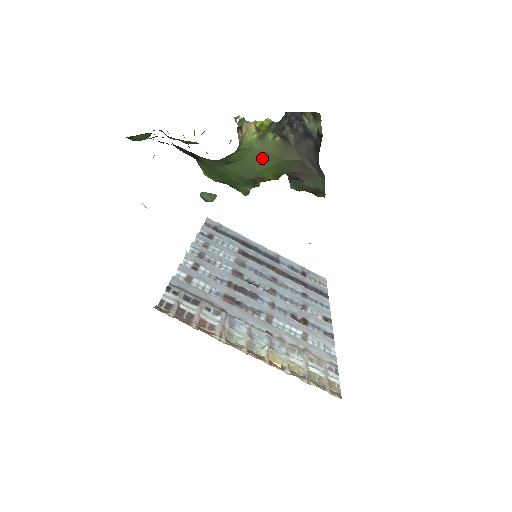
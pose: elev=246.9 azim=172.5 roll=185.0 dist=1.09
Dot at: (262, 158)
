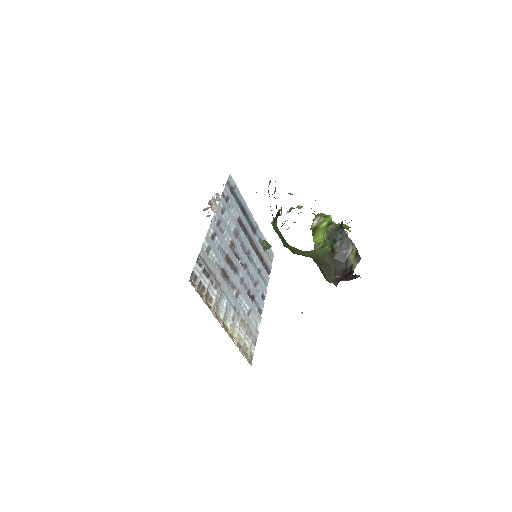
Dot at: (313, 253)
